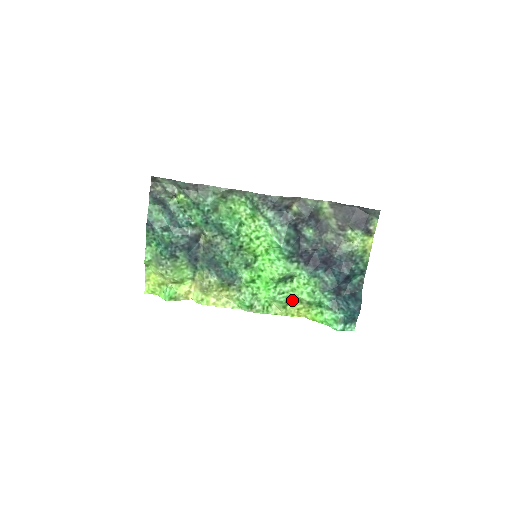
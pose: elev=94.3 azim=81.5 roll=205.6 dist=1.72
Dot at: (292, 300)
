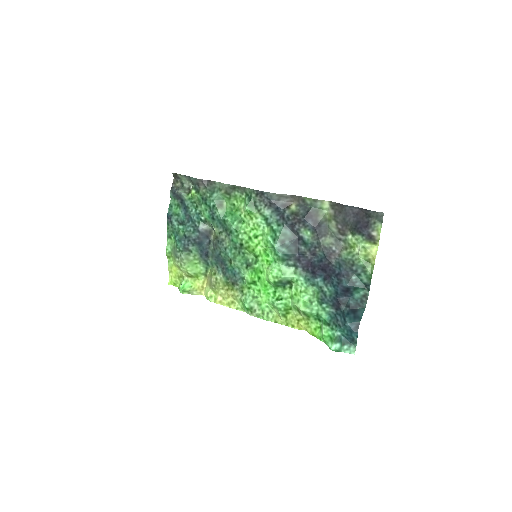
Dot at: (292, 309)
